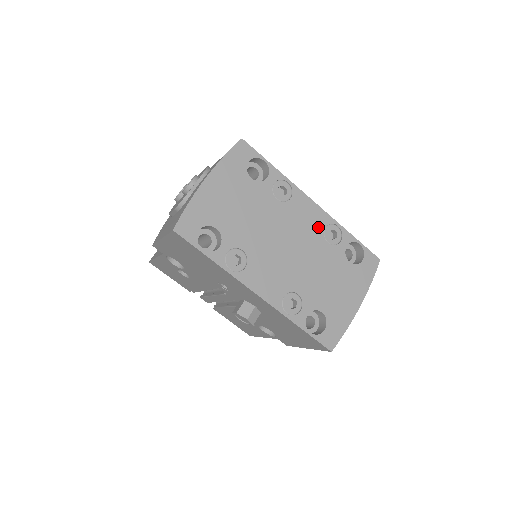
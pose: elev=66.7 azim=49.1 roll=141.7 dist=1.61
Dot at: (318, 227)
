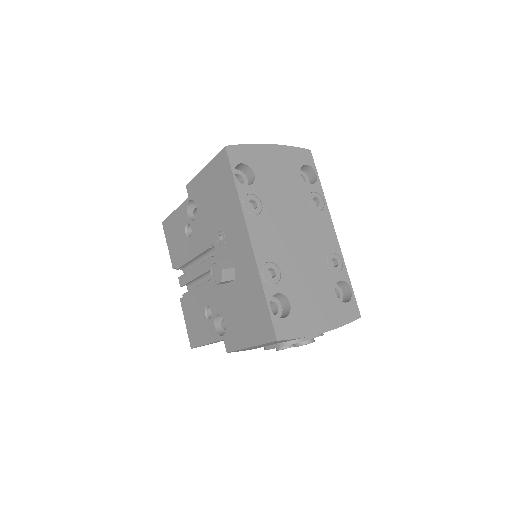
Dot at: (327, 247)
